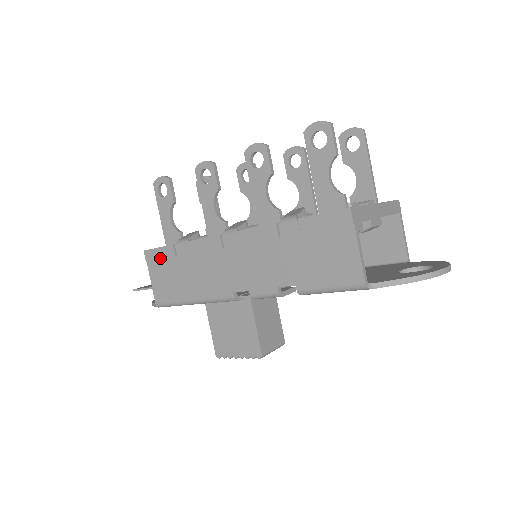
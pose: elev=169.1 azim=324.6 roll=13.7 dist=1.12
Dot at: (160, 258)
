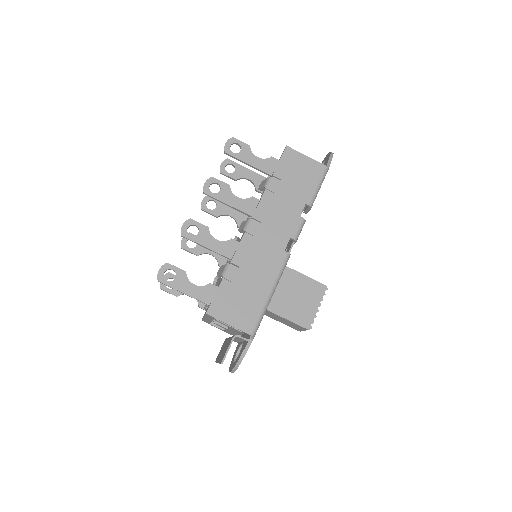
Dot at: (223, 299)
